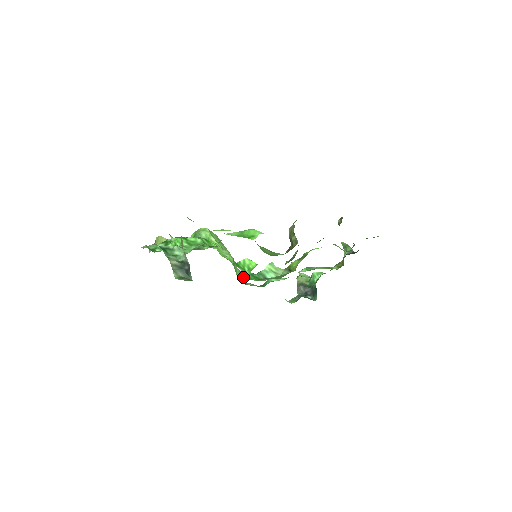
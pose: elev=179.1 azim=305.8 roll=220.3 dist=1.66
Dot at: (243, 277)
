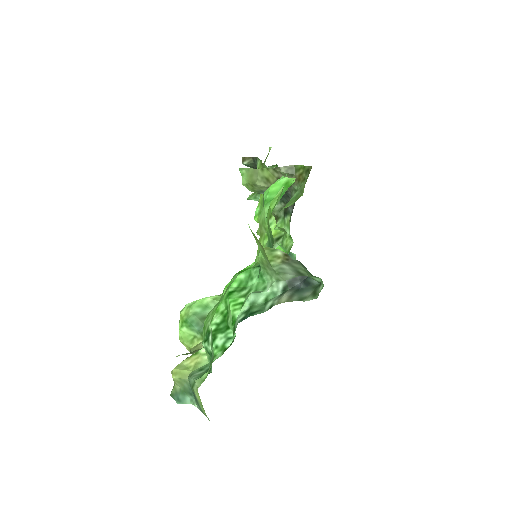
Dot at: occluded
